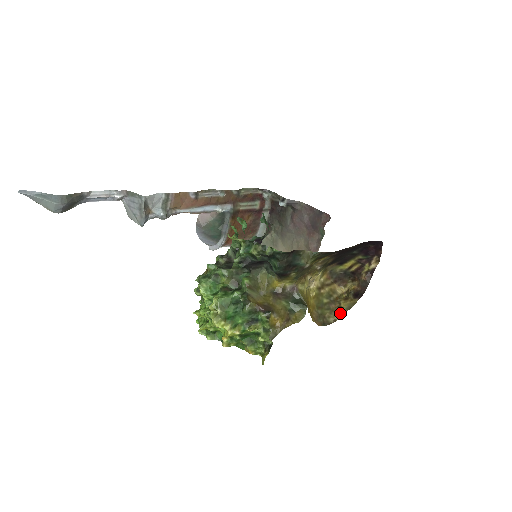
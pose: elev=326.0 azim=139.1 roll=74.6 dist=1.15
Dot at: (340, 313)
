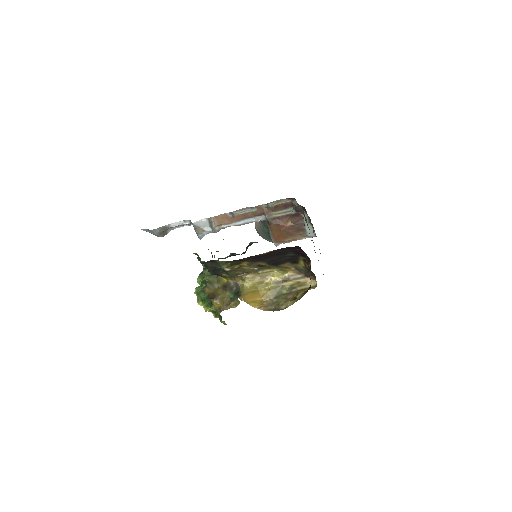
Dot at: (292, 302)
